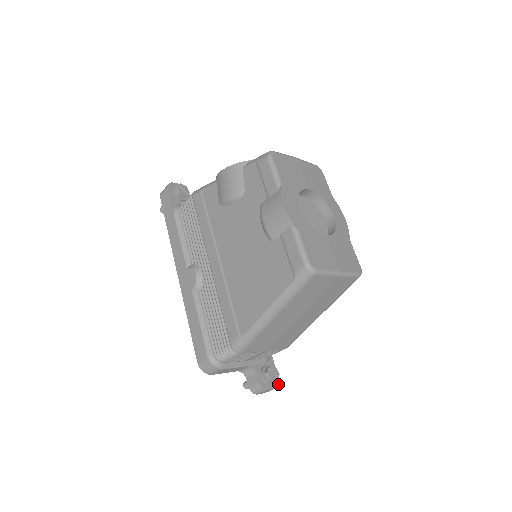
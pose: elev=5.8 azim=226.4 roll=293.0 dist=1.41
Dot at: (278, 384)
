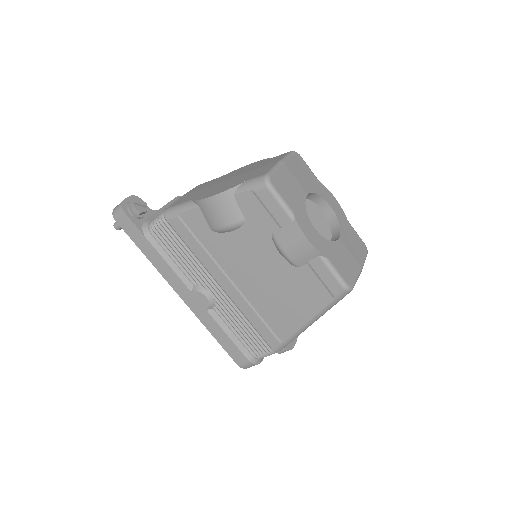
Dot at: occluded
